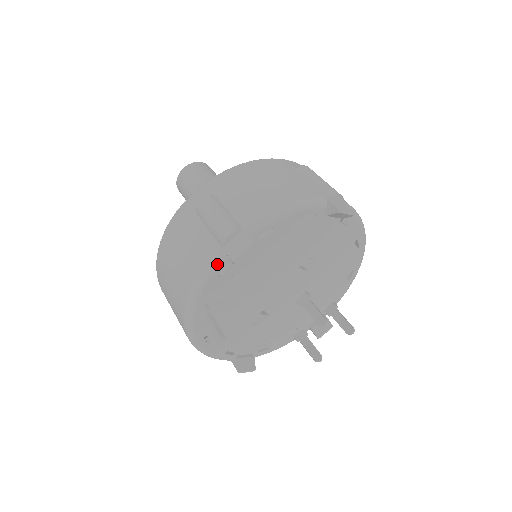
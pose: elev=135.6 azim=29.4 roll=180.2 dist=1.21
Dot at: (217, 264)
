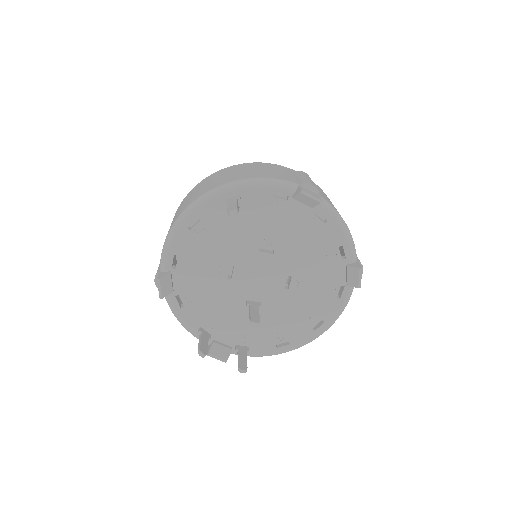
Dot at: (285, 186)
